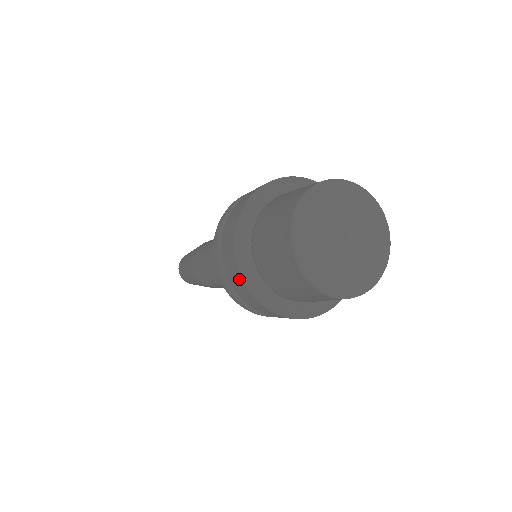
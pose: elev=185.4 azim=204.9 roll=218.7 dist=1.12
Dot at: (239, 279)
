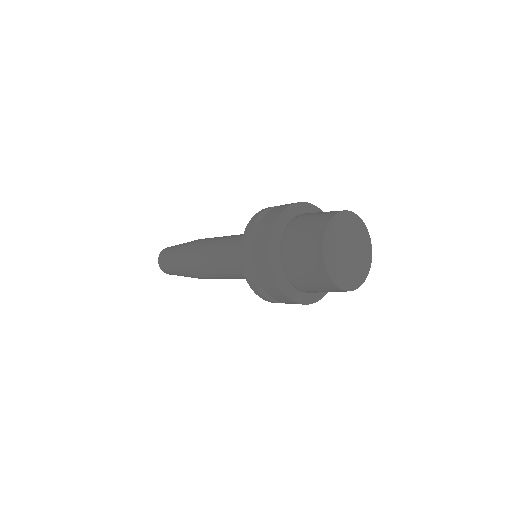
Dot at: (275, 286)
